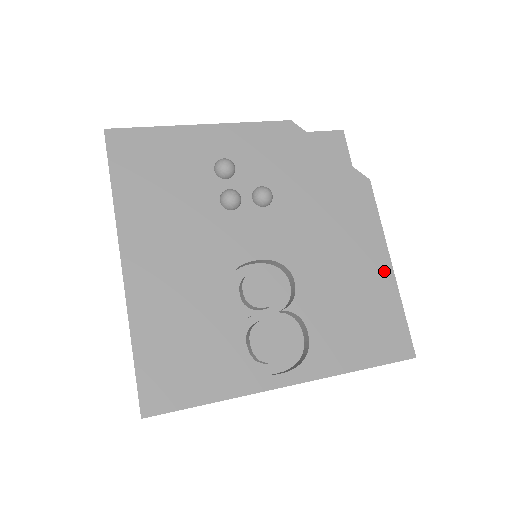
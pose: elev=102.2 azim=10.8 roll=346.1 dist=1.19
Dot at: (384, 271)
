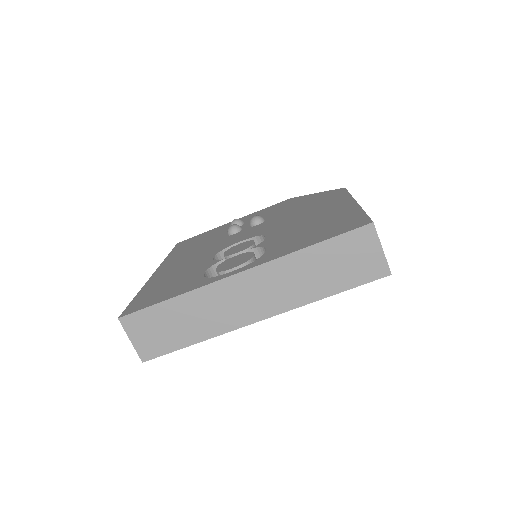
Dot at: (348, 206)
